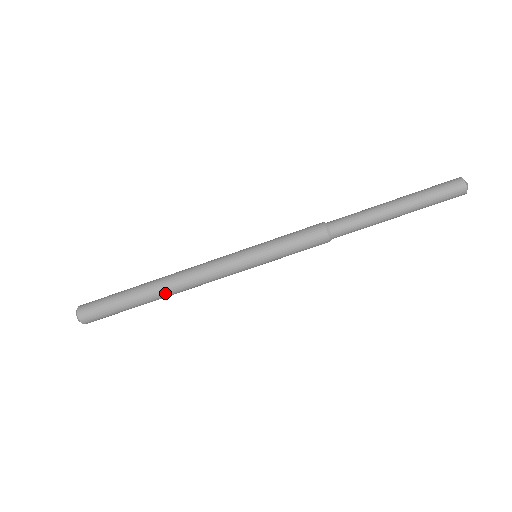
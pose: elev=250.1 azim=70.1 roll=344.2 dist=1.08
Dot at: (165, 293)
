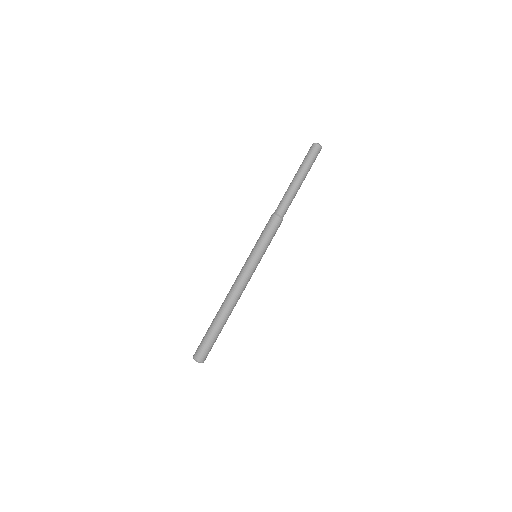
Dot at: (224, 308)
